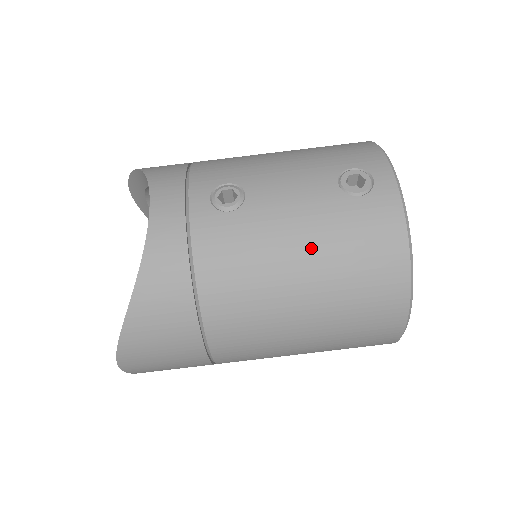
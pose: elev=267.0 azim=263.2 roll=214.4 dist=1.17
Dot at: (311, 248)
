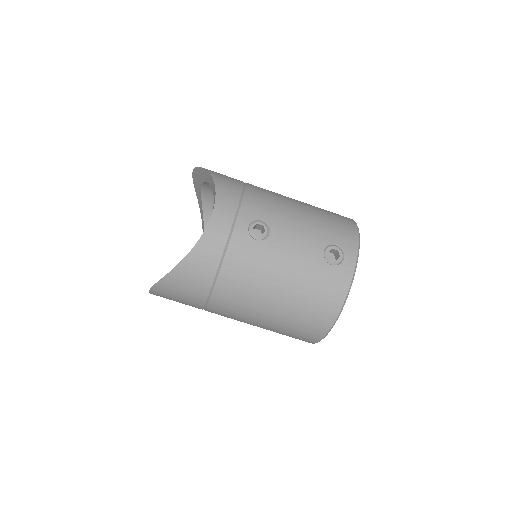
Dot at: (291, 282)
